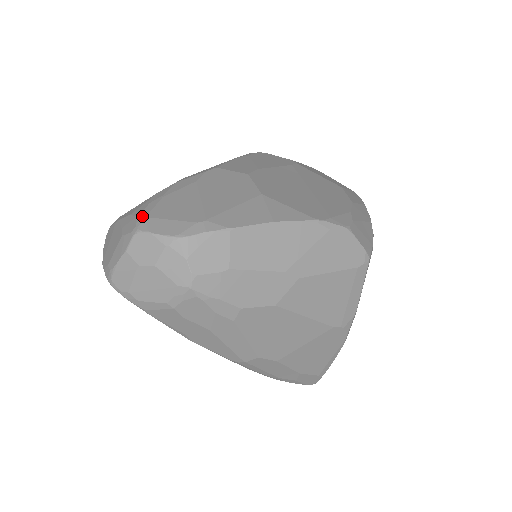
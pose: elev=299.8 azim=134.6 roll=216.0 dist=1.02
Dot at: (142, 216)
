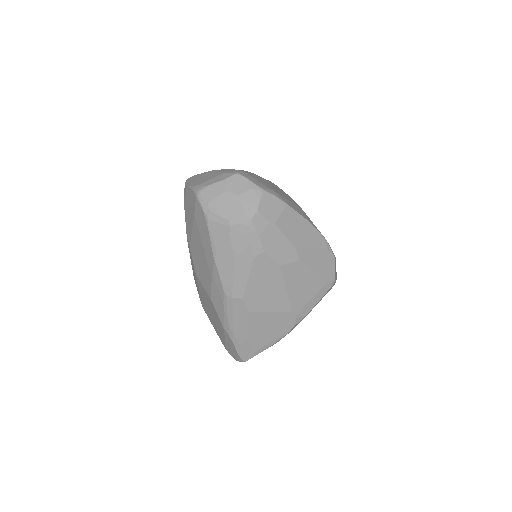
Dot at: (241, 170)
